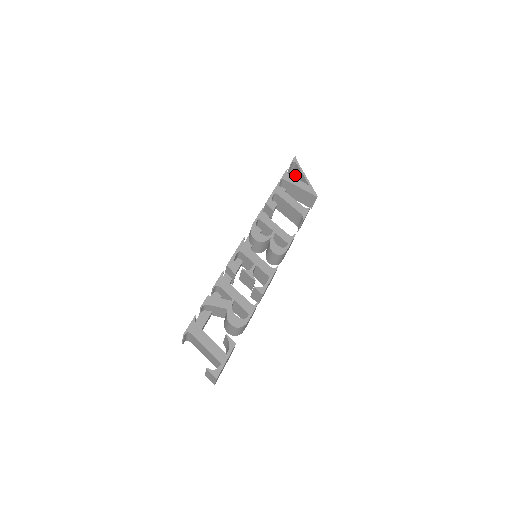
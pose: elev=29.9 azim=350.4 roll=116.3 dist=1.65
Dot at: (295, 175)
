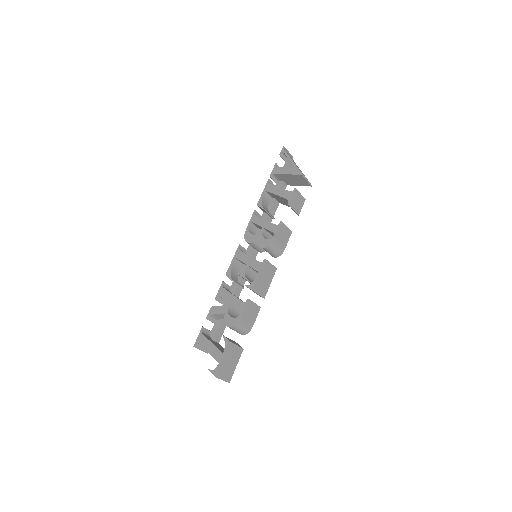
Dot at: occluded
